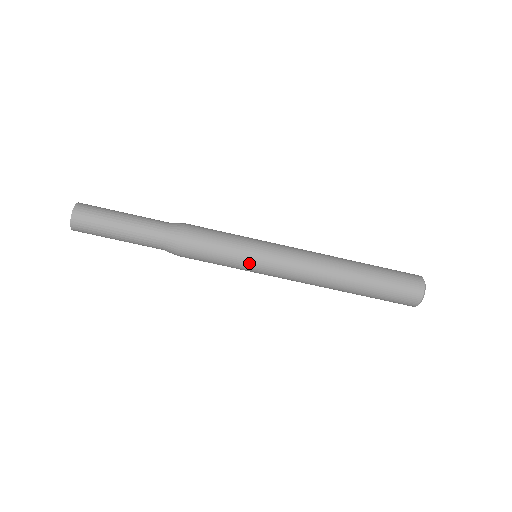
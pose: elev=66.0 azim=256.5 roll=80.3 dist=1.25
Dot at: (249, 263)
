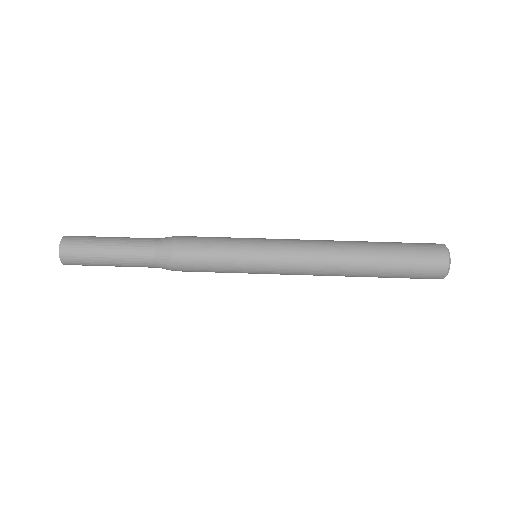
Dot at: (249, 239)
